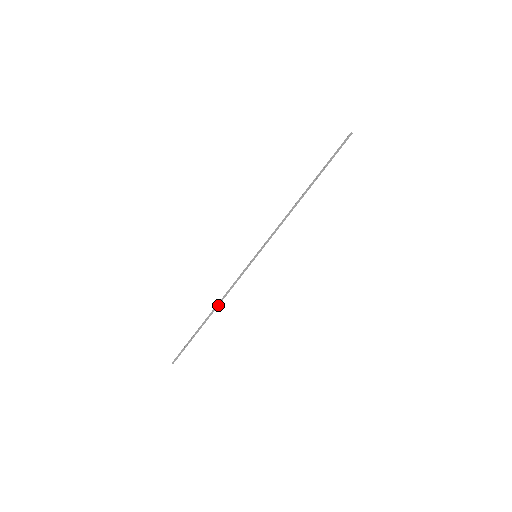
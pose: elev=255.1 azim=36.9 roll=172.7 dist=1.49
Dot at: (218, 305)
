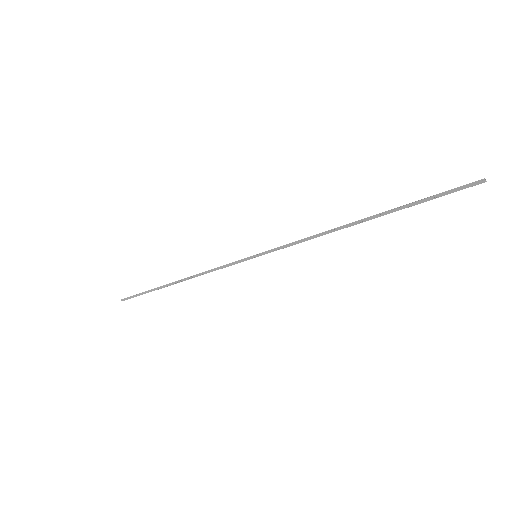
Dot at: (189, 278)
